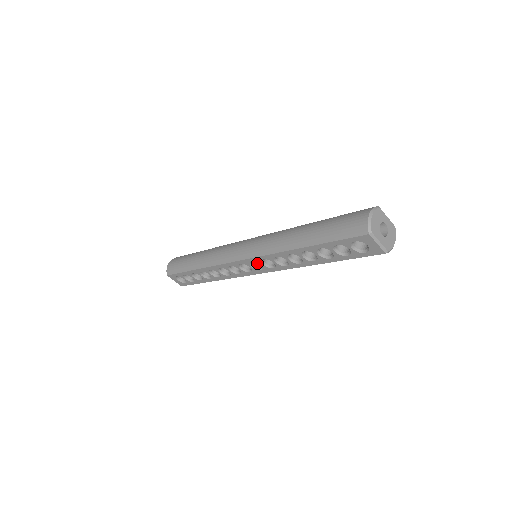
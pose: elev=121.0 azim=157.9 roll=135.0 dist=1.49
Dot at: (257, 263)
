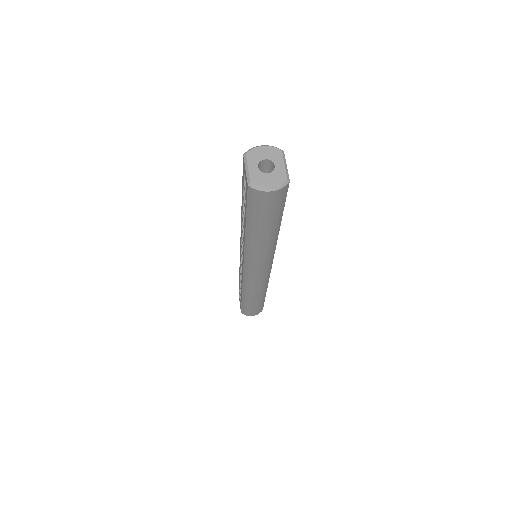
Dot at: occluded
